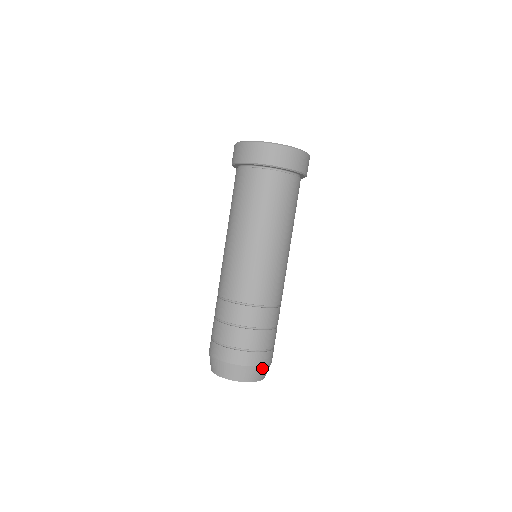
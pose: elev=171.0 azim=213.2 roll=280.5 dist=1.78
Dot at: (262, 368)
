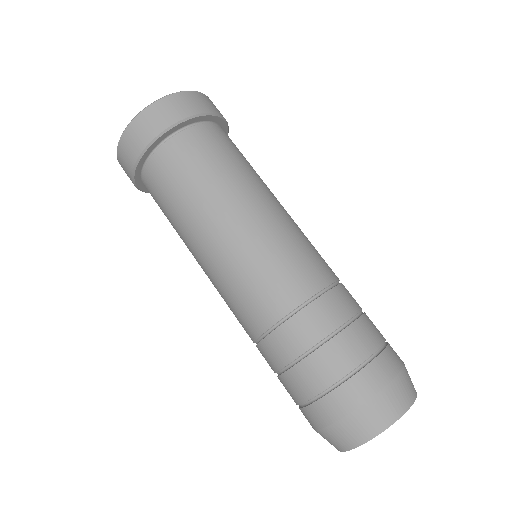
Dot at: (371, 404)
